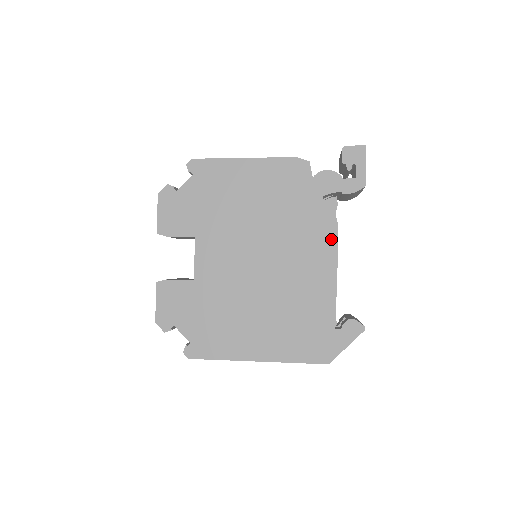
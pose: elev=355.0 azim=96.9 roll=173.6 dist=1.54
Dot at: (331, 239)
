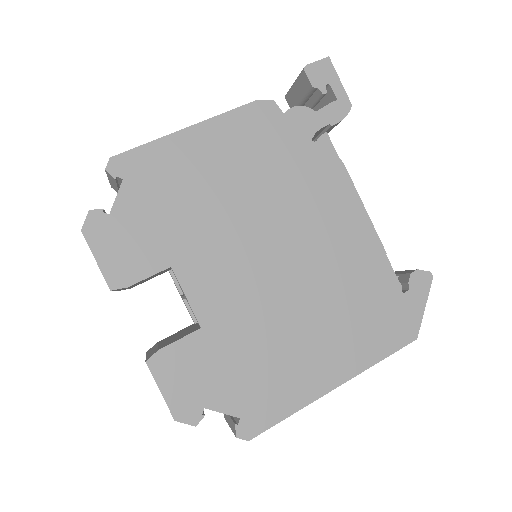
Dot at: (346, 187)
